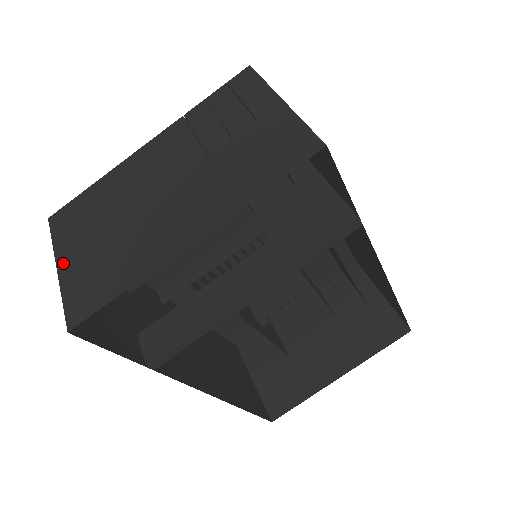
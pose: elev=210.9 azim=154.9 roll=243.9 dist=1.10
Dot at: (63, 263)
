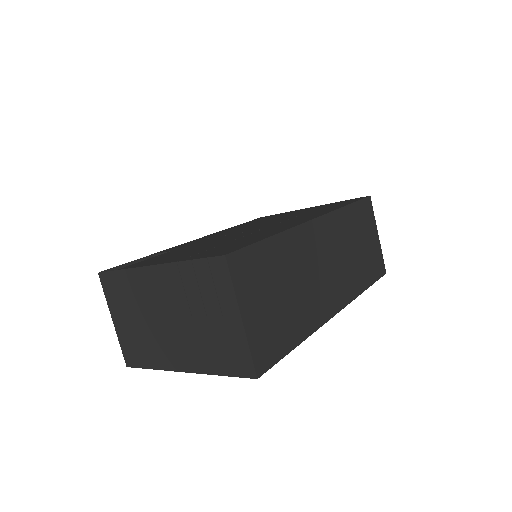
Dot at: (115, 320)
